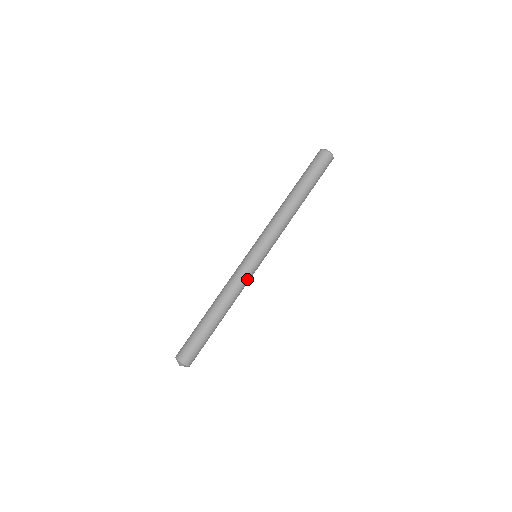
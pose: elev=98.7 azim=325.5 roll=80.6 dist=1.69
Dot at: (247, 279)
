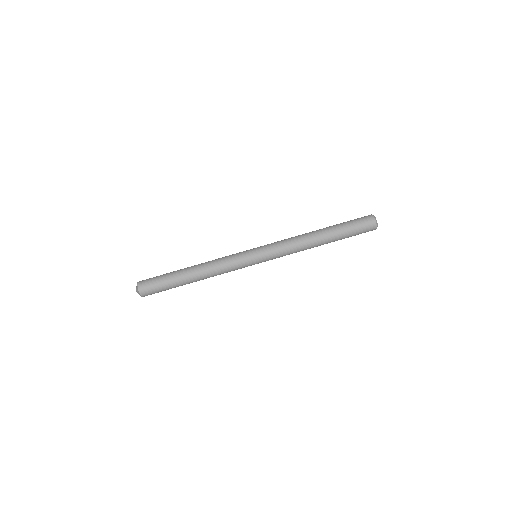
Dot at: occluded
